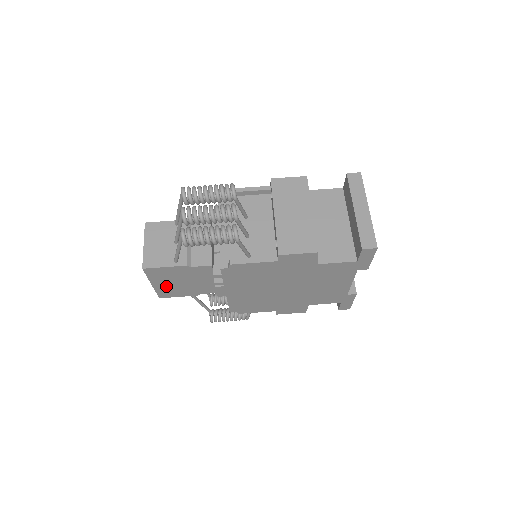
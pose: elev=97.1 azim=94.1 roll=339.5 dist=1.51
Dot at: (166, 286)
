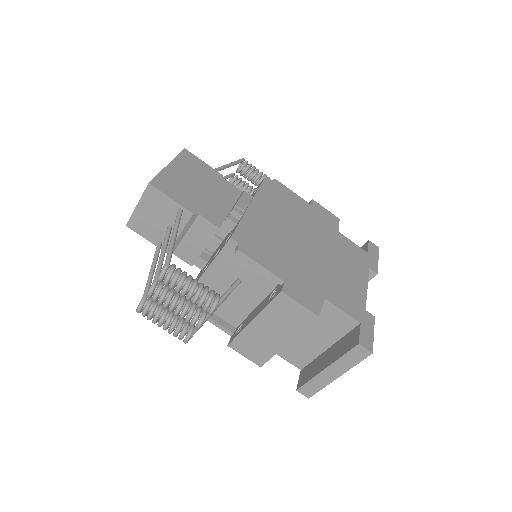
Dot at: occluded
